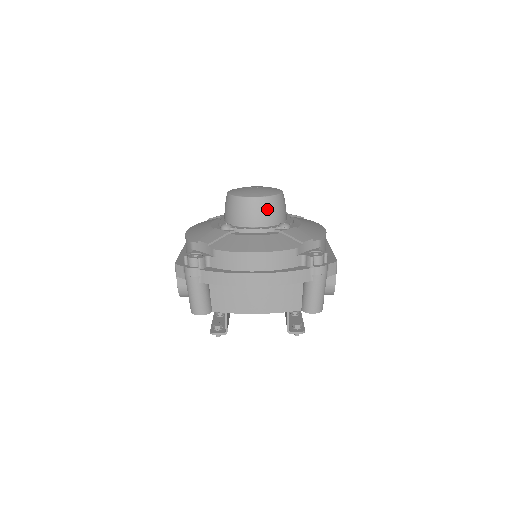
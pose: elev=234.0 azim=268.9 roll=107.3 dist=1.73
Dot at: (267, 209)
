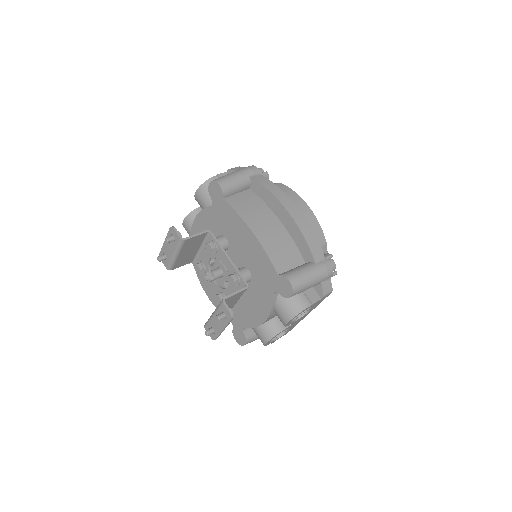
Dot at: occluded
